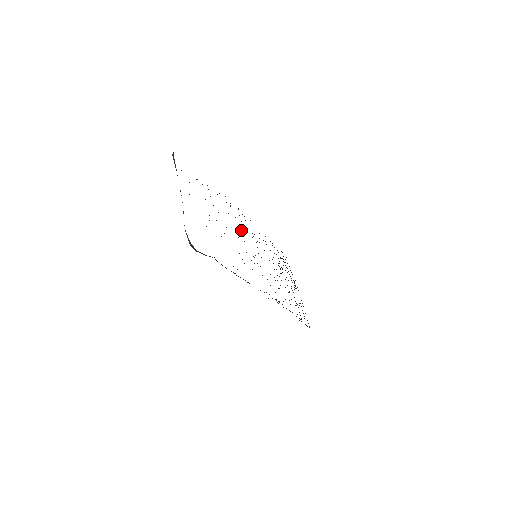
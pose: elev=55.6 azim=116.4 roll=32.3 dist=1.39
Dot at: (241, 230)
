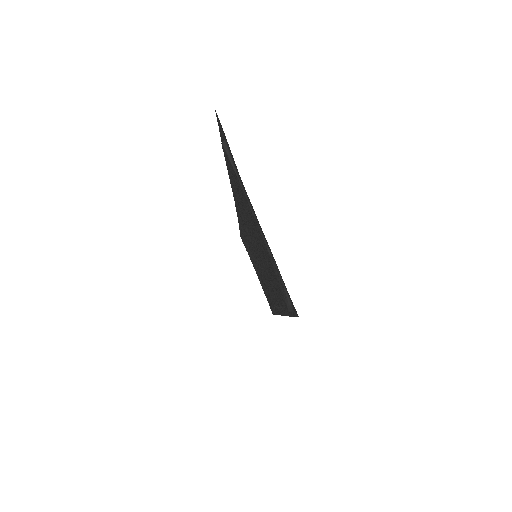
Dot at: (246, 227)
